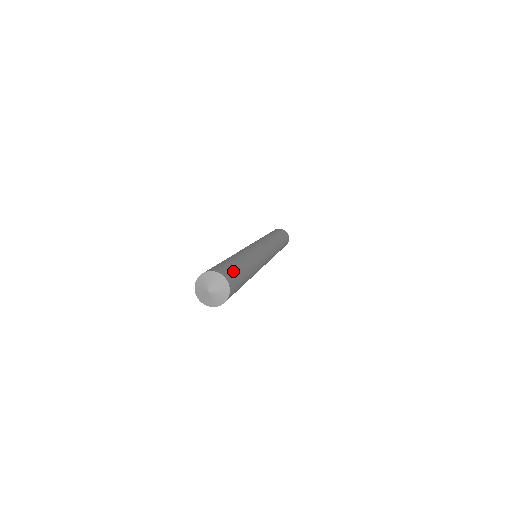
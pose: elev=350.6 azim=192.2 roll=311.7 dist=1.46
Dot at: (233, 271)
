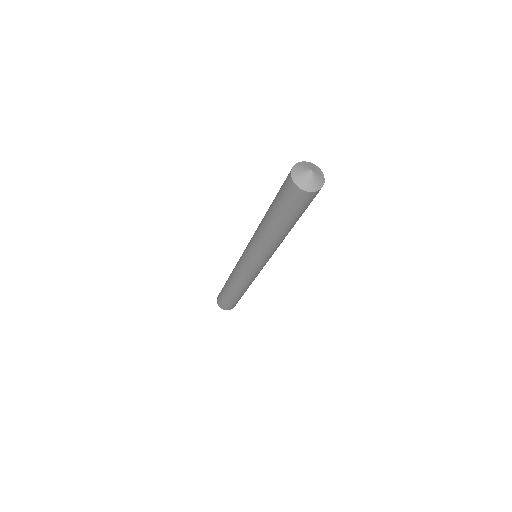
Dot at: occluded
